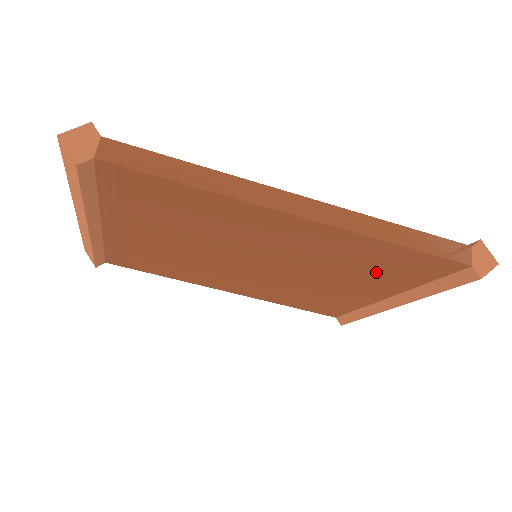
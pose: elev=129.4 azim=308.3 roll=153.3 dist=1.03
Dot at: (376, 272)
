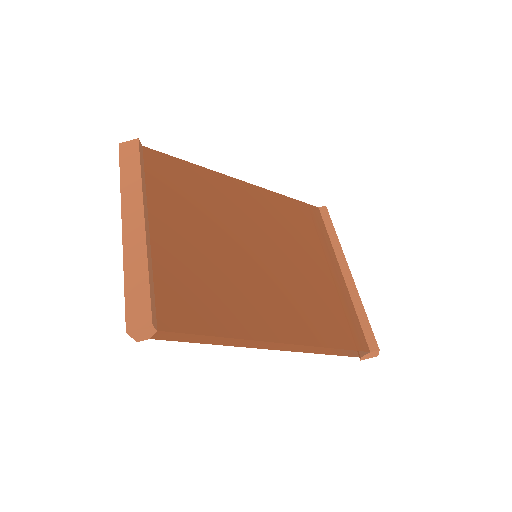
Dot at: occluded
